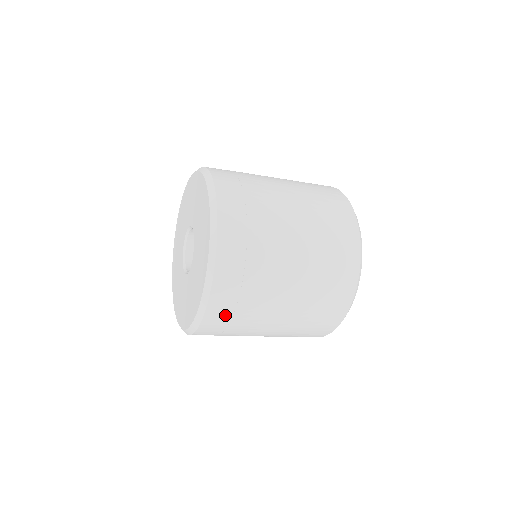
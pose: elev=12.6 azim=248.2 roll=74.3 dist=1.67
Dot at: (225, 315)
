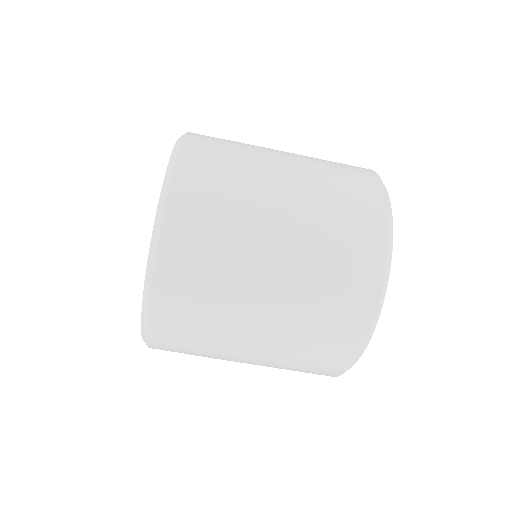
Dot at: (198, 203)
